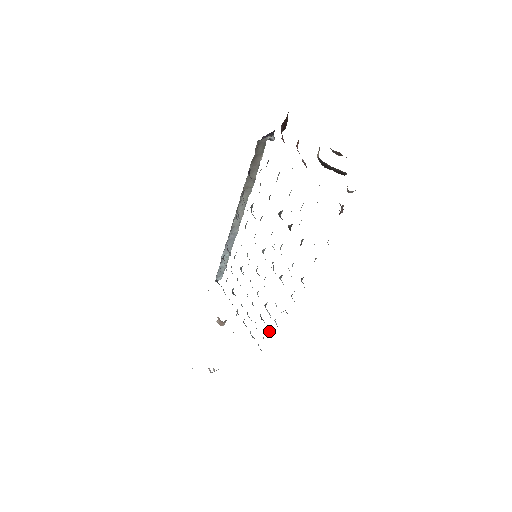
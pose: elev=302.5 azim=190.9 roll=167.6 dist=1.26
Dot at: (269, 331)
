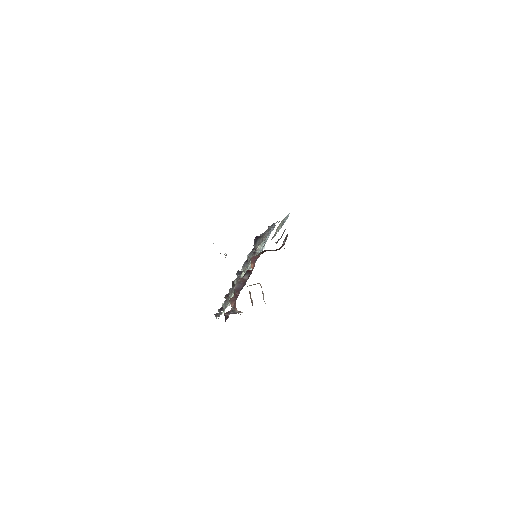
Dot at: occluded
